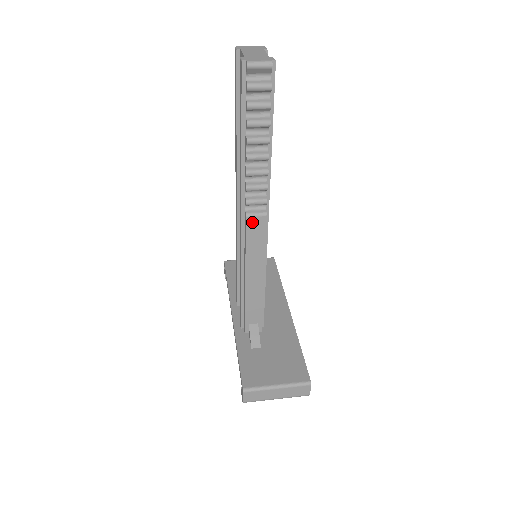
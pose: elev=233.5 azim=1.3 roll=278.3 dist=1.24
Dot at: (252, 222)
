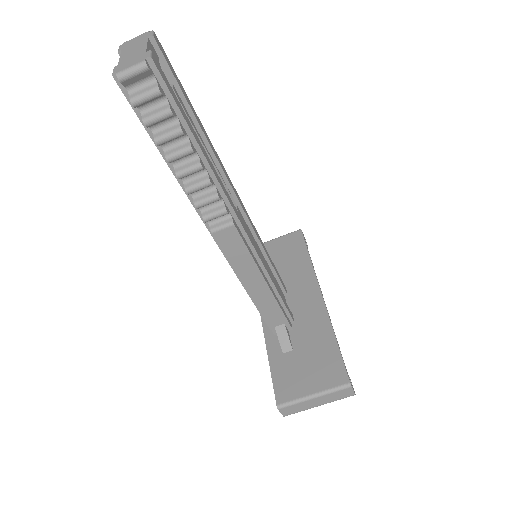
Dot at: (222, 236)
